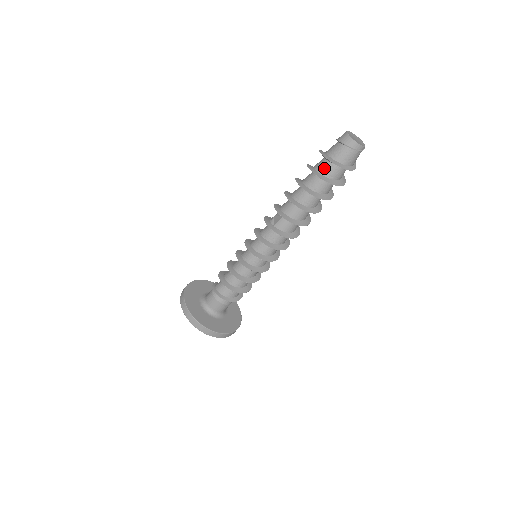
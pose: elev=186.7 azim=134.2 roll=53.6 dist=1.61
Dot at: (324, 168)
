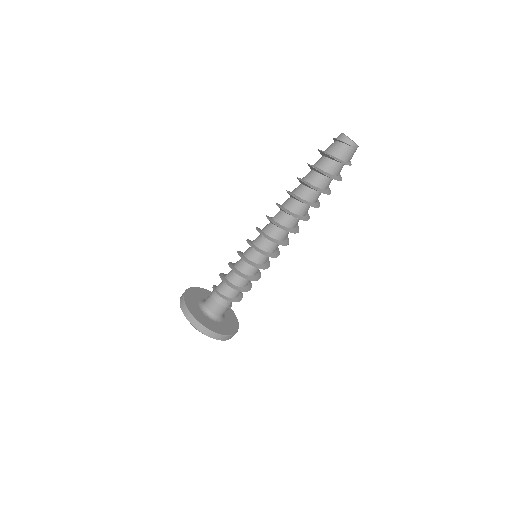
Dot at: (319, 161)
